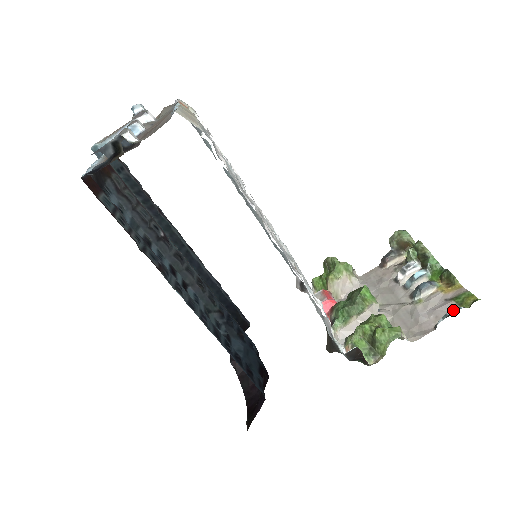
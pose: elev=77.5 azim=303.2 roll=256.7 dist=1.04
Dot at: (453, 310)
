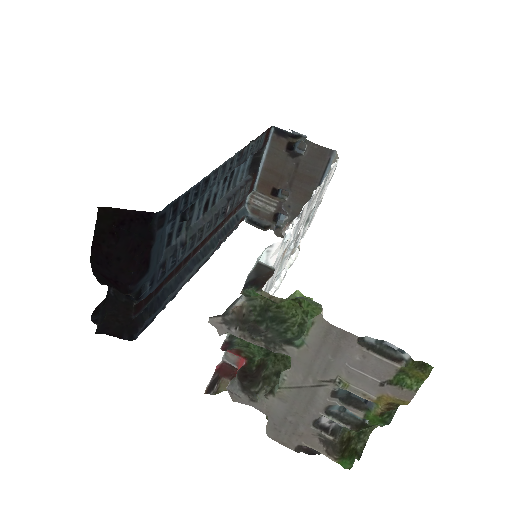
Dot at: (394, 347)
